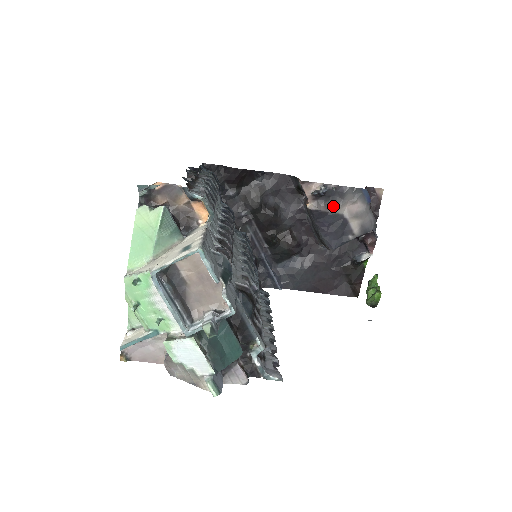
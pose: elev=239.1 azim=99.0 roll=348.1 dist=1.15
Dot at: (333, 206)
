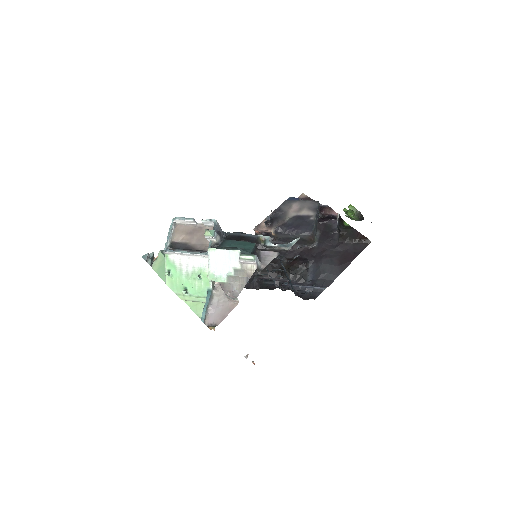
Dot at: (284, 219)
